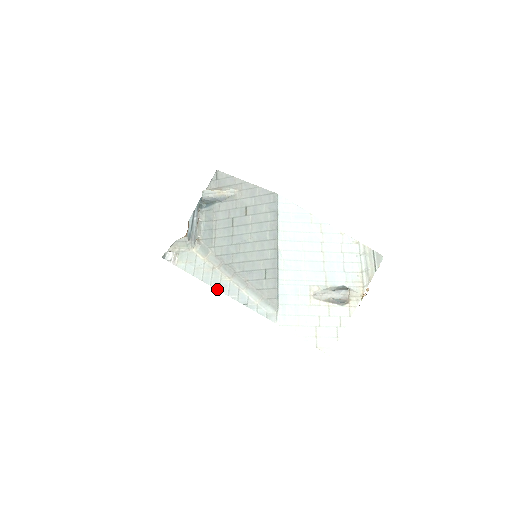
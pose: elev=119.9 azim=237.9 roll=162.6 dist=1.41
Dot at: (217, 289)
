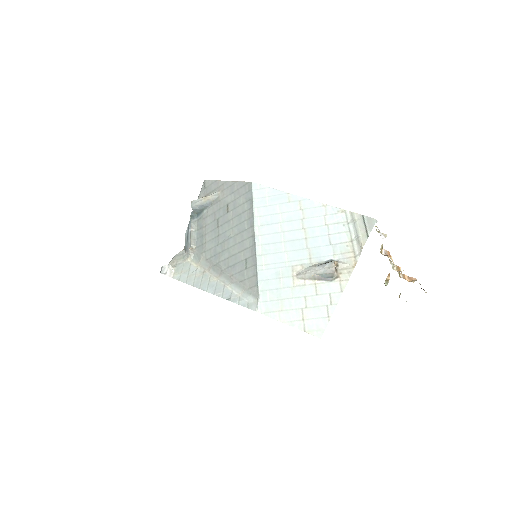
Dot at: (205, 290)
